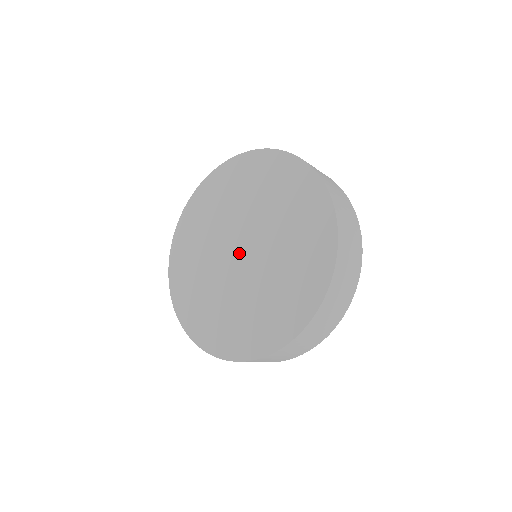
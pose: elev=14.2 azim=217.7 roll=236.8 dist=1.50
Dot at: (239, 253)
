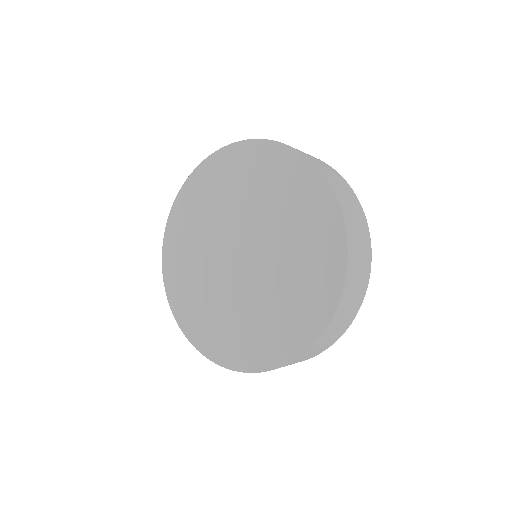
Dot at: (240, 258)
